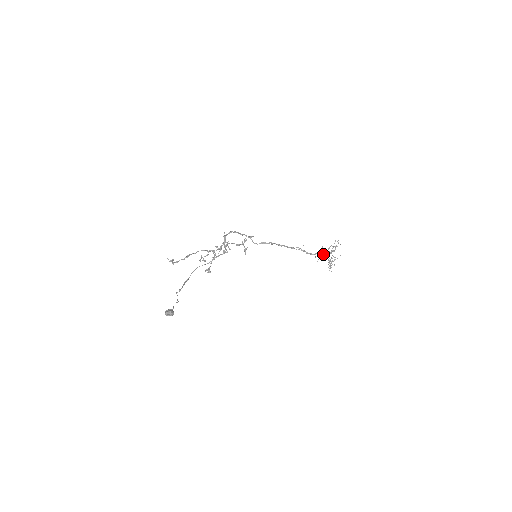
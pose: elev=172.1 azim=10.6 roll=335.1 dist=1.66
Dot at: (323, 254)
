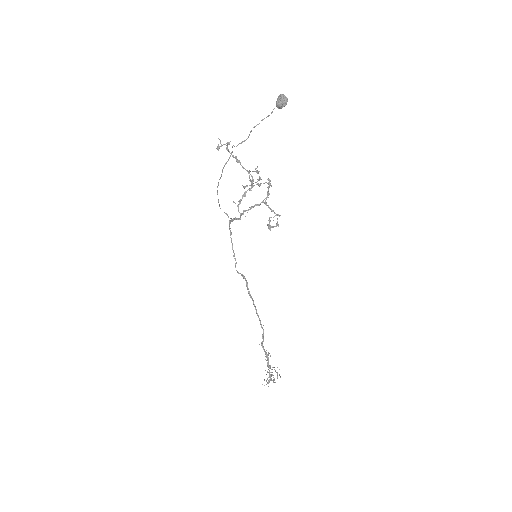
Dot at: (268, 360)
